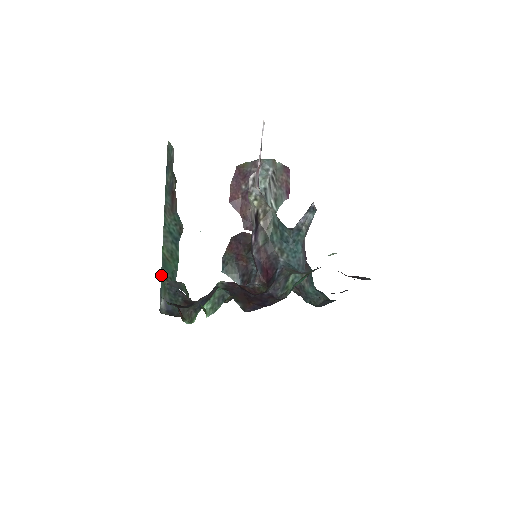
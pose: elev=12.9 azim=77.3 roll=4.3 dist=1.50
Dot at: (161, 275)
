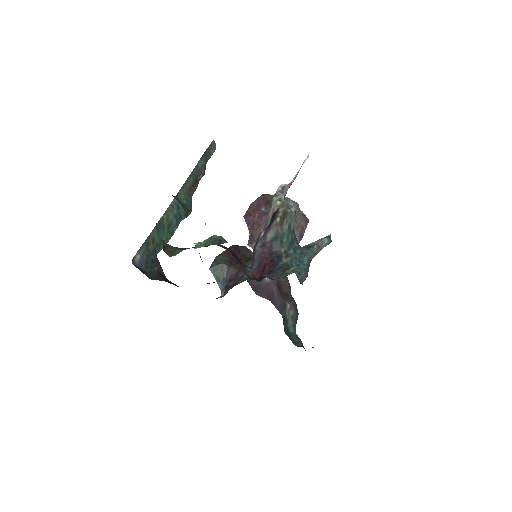
Dot at: (150, 233)
